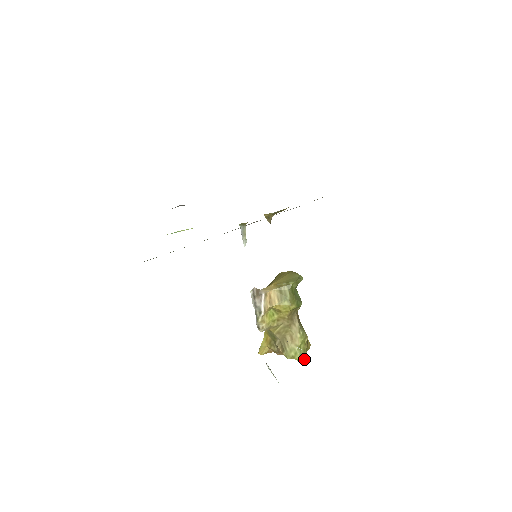
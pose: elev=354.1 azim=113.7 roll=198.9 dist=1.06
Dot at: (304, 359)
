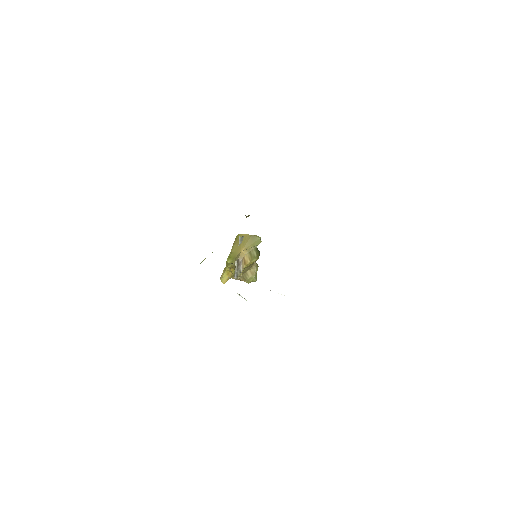
Dot at: occluded
